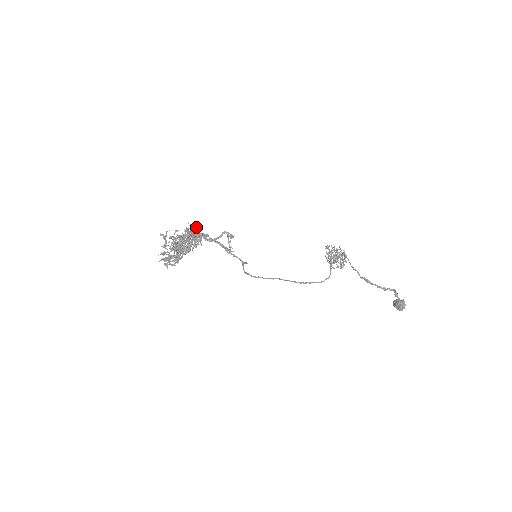
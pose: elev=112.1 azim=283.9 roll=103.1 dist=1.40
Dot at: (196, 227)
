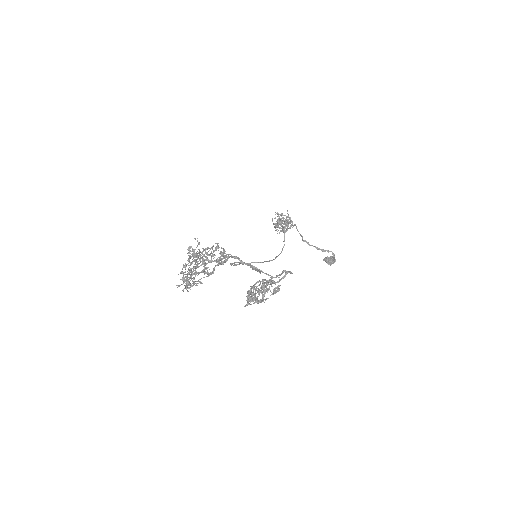
Dot at: (223, 249)
